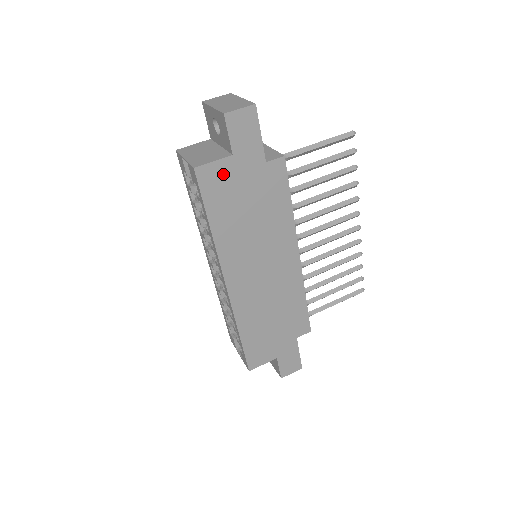
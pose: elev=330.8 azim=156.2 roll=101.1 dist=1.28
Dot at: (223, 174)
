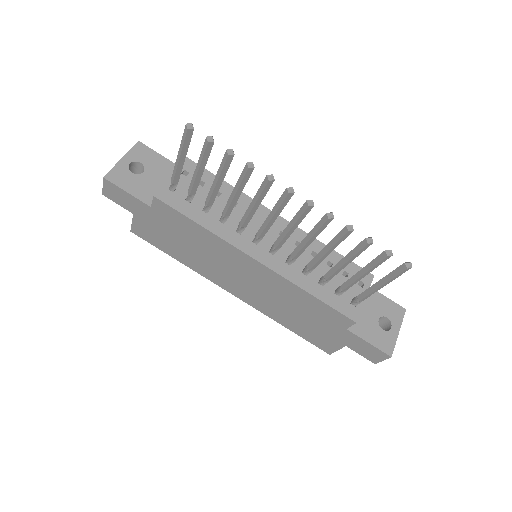
Dot at: (144, 227)
